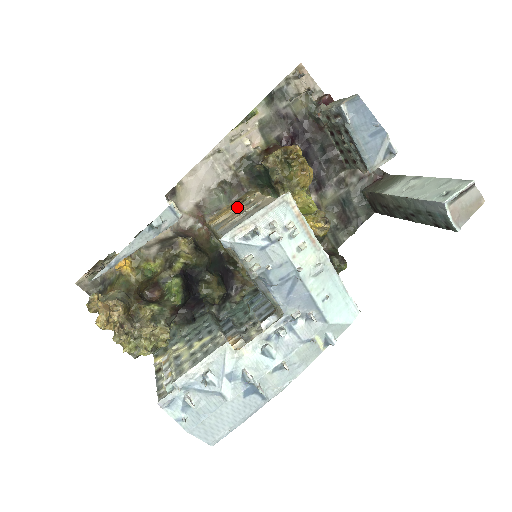
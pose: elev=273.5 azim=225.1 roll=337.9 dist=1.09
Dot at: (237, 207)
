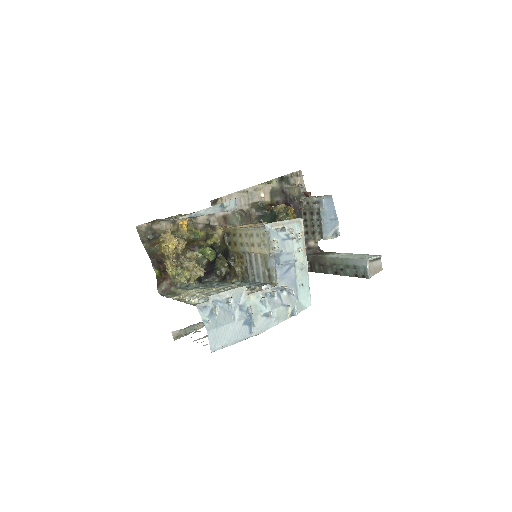
Dot at: (253, 224)
